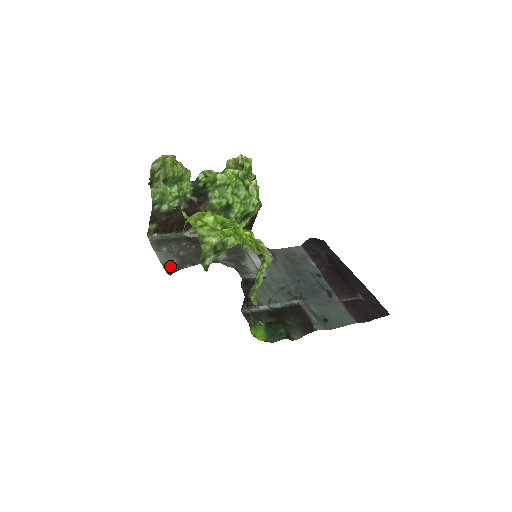
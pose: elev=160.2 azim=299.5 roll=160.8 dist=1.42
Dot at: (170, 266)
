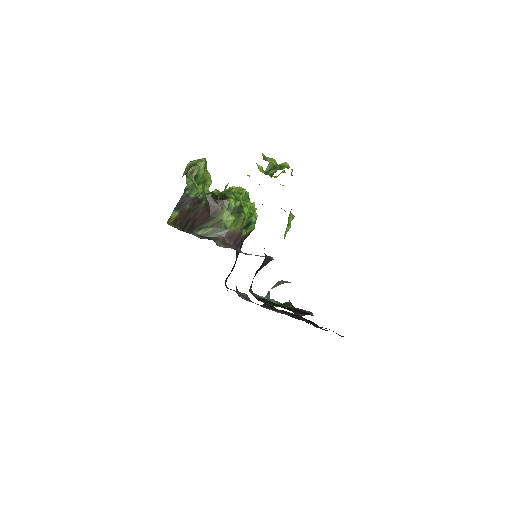
Dot at: occluded
